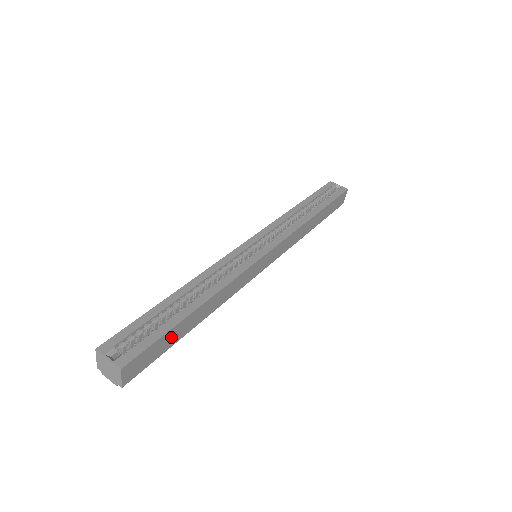
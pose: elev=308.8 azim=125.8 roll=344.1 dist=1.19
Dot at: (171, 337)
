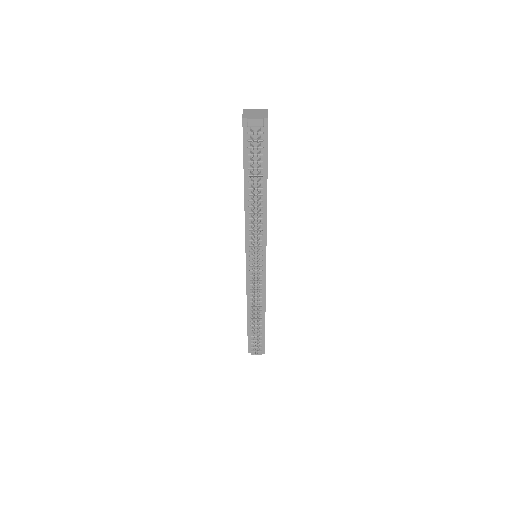
Dot at: occluded
